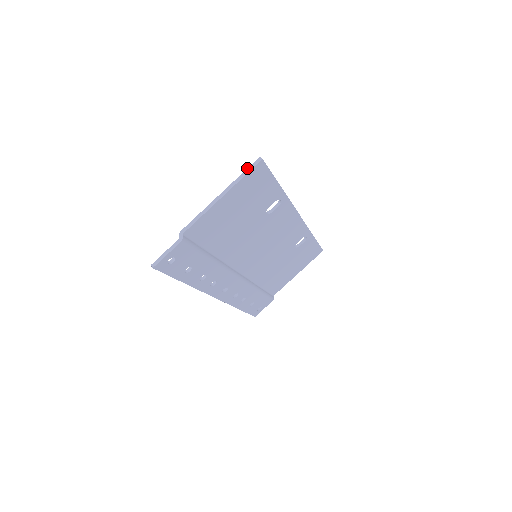
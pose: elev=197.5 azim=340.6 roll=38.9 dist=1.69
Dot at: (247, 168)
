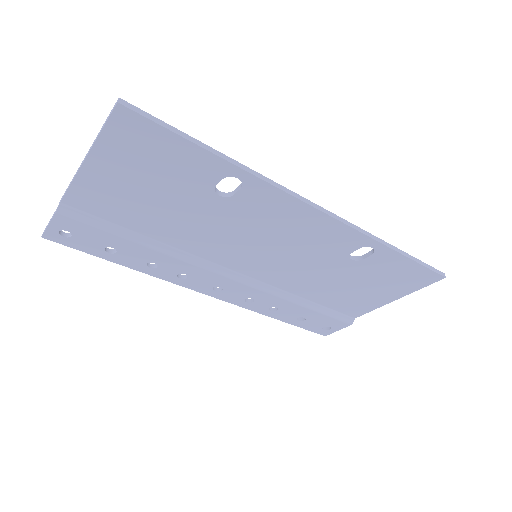
Dot at: occluded
